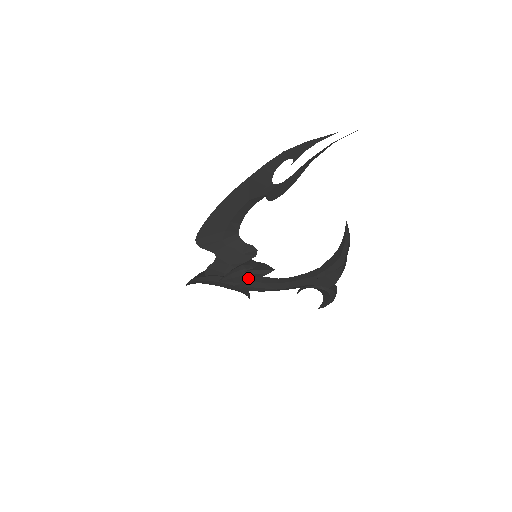
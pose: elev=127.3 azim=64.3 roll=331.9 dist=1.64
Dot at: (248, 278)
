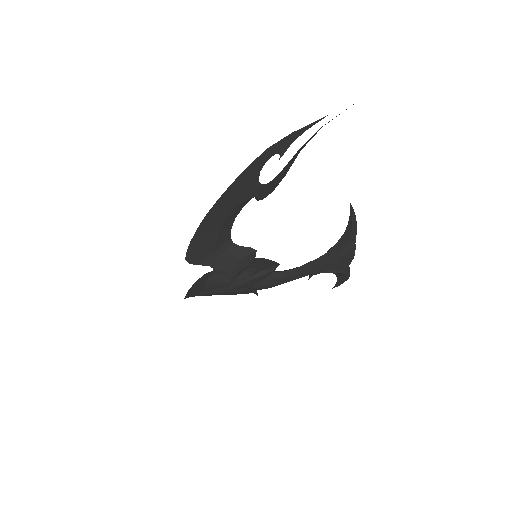
Dot at: (255, 281)
